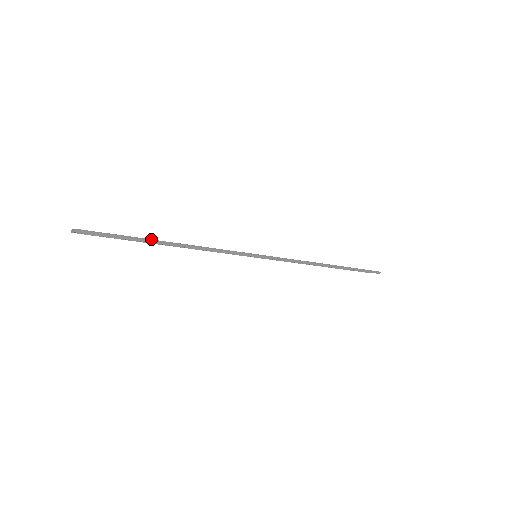
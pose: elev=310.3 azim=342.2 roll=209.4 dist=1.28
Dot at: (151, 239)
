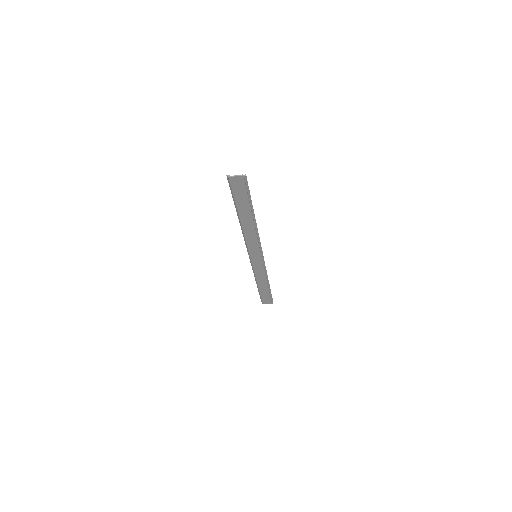
Dot at: (252, 208)
